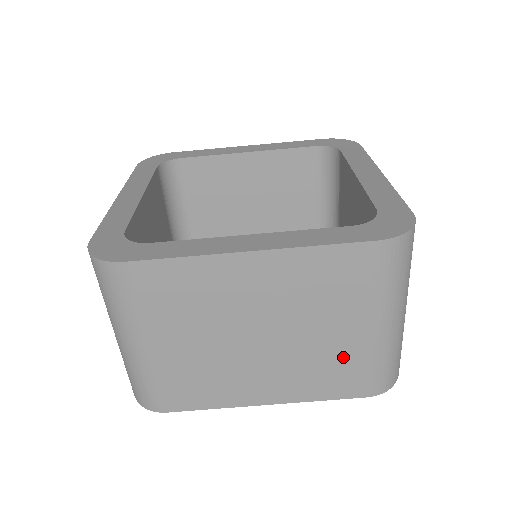
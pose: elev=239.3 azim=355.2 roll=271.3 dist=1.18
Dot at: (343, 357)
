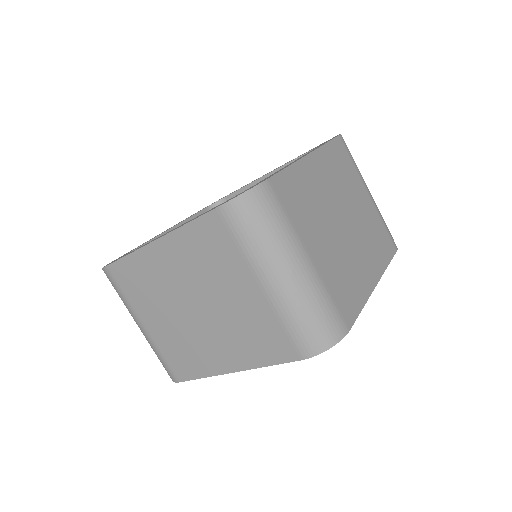
Dot at: (257, 319)
